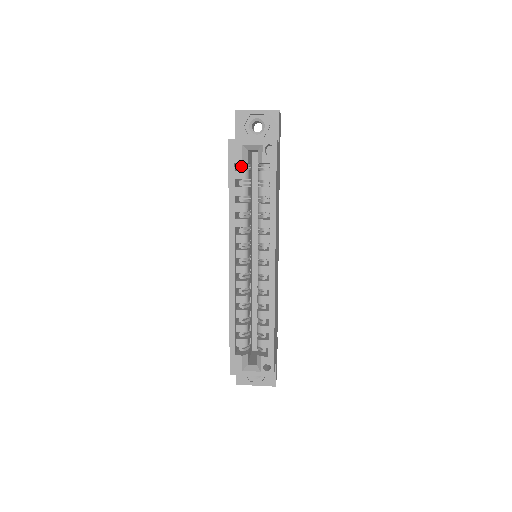
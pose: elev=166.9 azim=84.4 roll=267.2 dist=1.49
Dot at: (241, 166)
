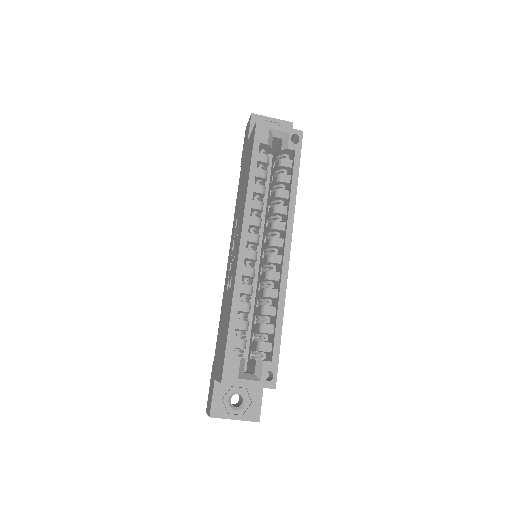
Dot at: (262, 151)
